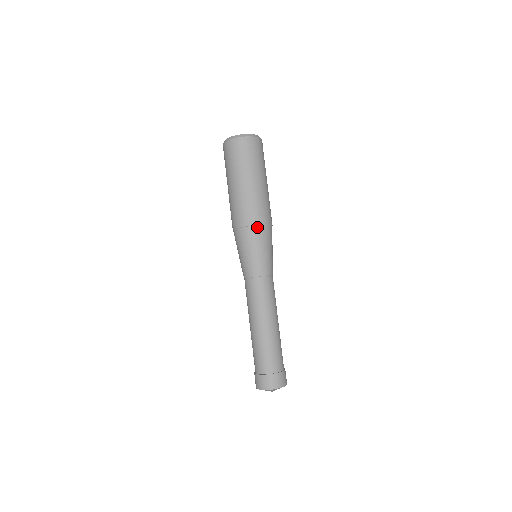
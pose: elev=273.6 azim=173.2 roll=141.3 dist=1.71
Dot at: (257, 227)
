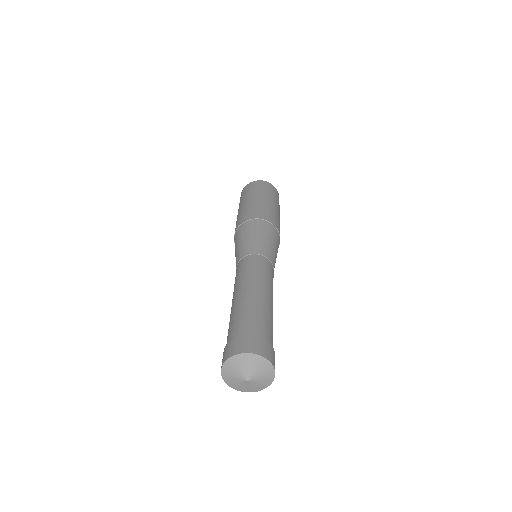
Dot at: (268, 223)
